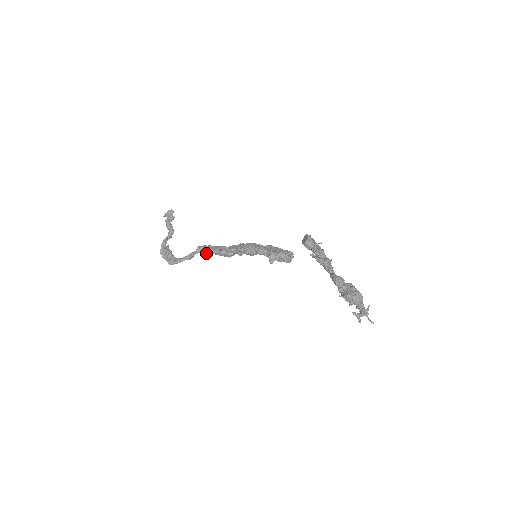
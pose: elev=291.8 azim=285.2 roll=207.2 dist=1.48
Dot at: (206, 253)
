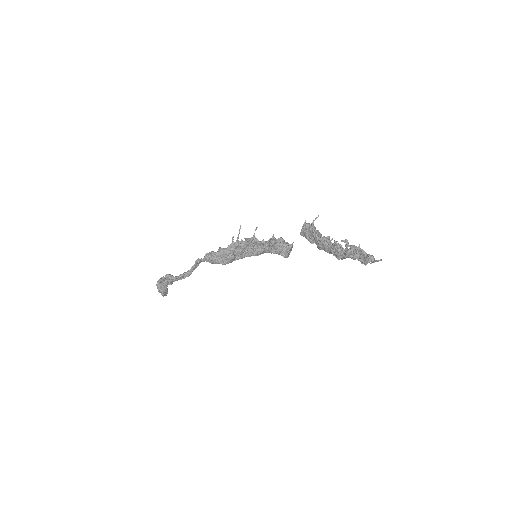
Dot at: (206, 256)
